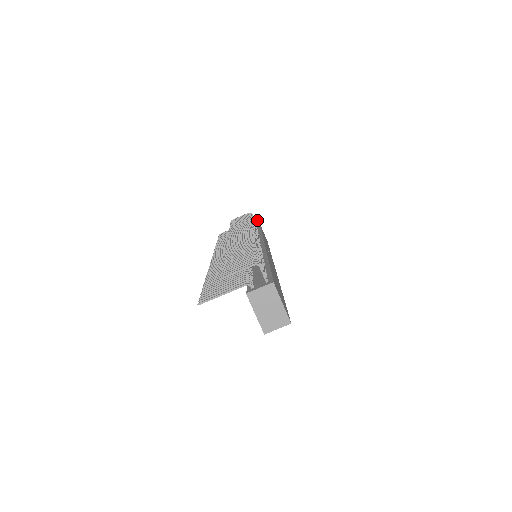
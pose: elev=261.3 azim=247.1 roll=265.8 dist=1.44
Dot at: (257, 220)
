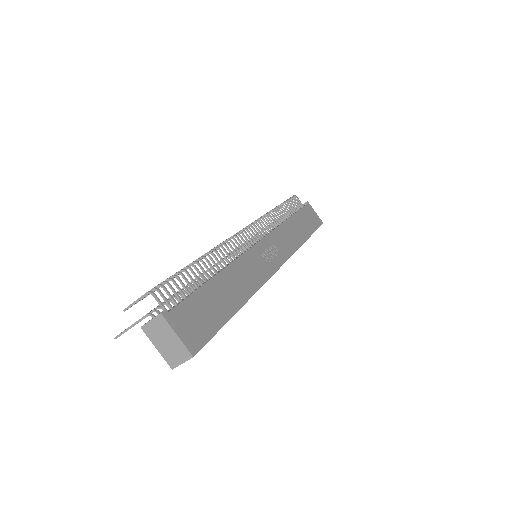
Dot at: (305, 202)
